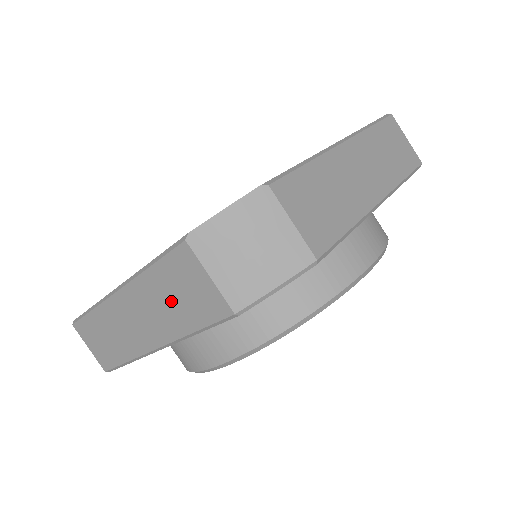
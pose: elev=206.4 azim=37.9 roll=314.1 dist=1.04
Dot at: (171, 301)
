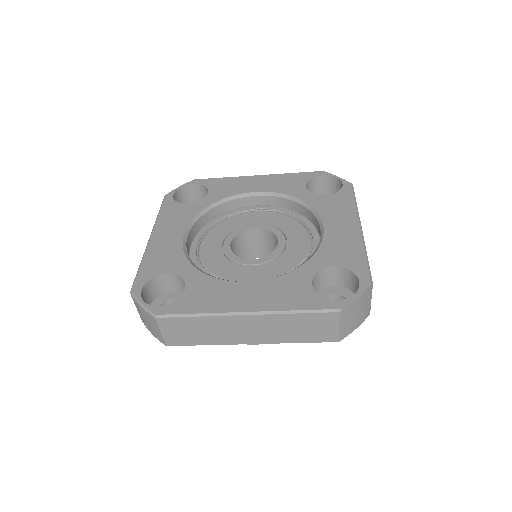
Dot at: (296, 329)
